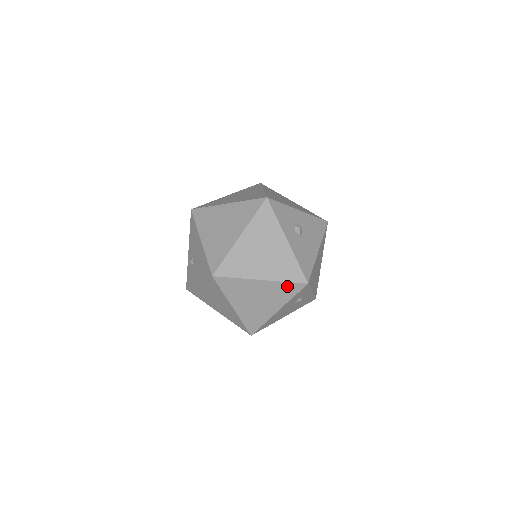
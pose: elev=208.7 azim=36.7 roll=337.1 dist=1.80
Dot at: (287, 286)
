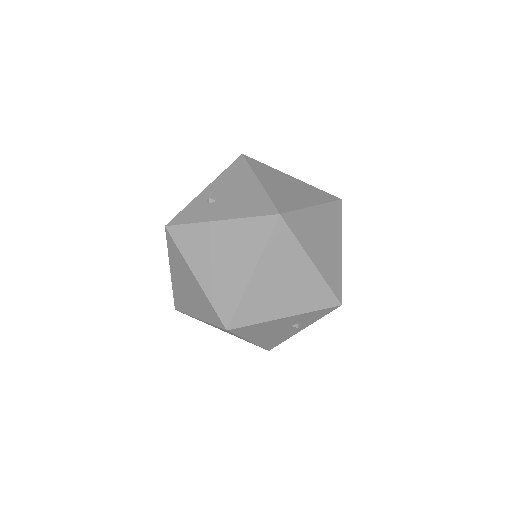
Dot at: (324, 292)
